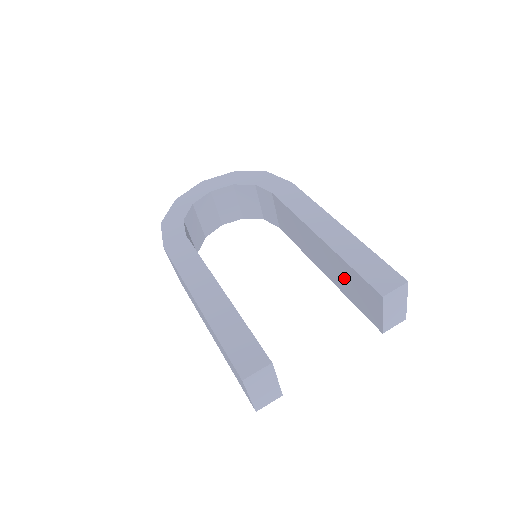
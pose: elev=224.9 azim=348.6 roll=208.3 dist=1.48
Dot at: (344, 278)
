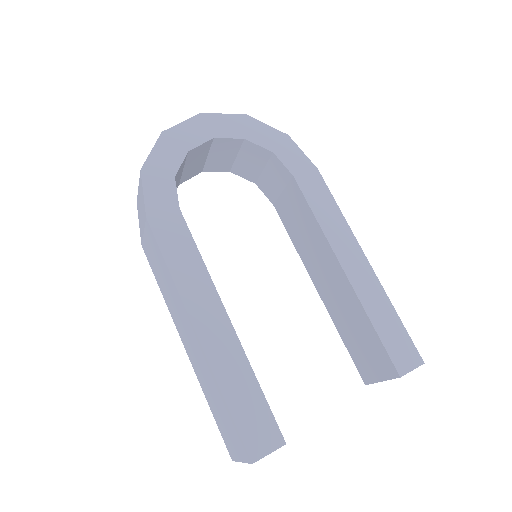
Dot at: (350, 321)
